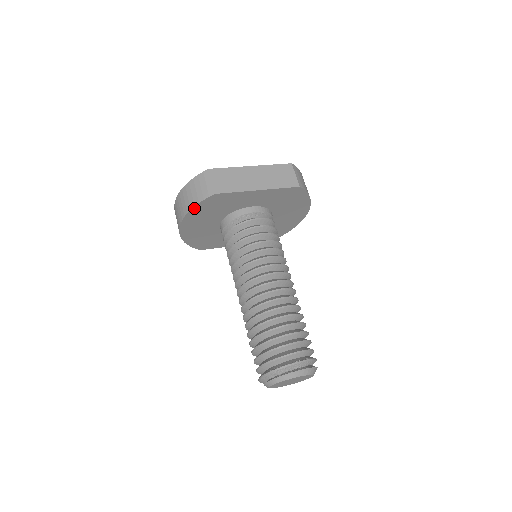
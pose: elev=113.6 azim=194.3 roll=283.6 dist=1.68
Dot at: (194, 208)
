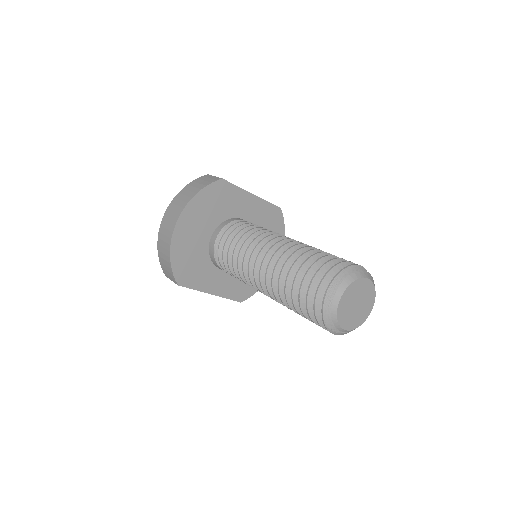
Dot at: (200, 193)
